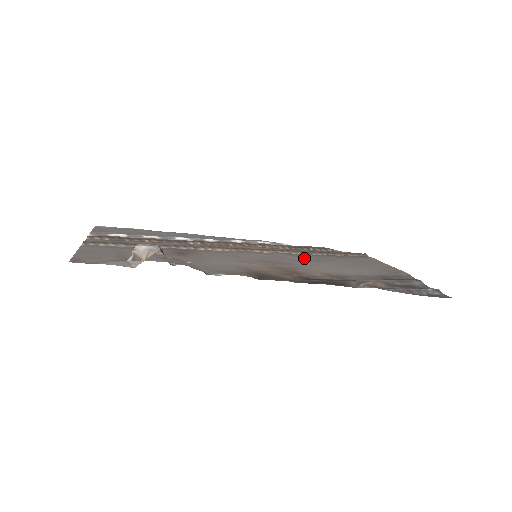
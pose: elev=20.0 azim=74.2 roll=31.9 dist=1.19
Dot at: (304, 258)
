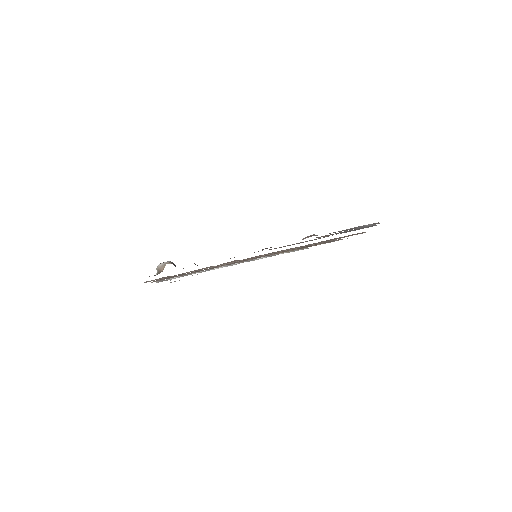
Dot at: occluded
